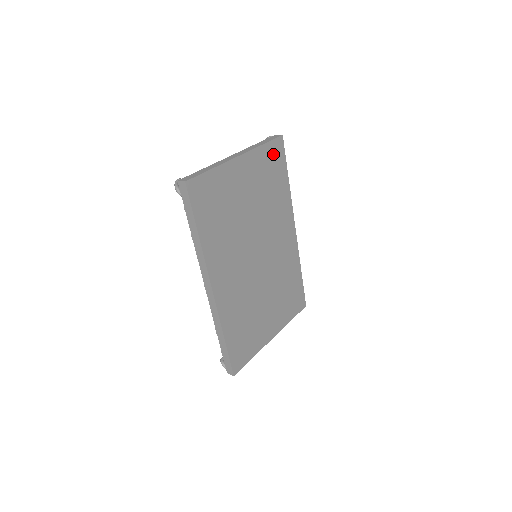
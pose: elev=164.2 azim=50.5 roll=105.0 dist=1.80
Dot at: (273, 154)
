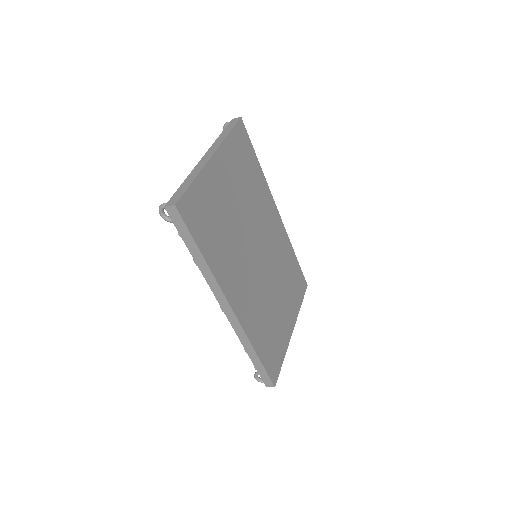
Dot at: (239, 141)
